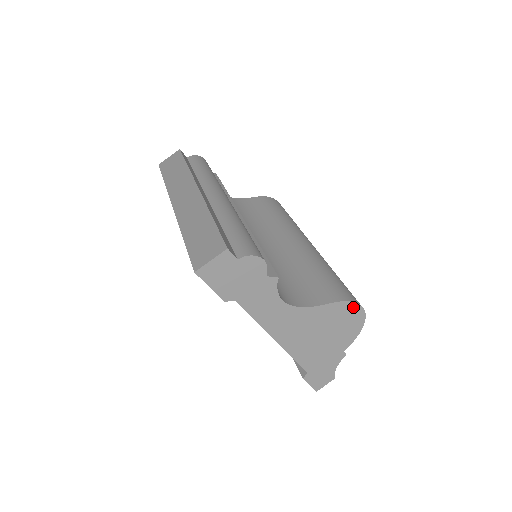
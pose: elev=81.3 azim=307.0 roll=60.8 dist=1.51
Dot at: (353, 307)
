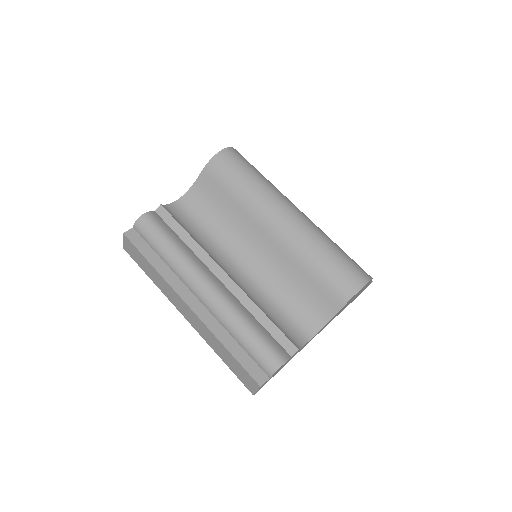
Dot at: occluded
